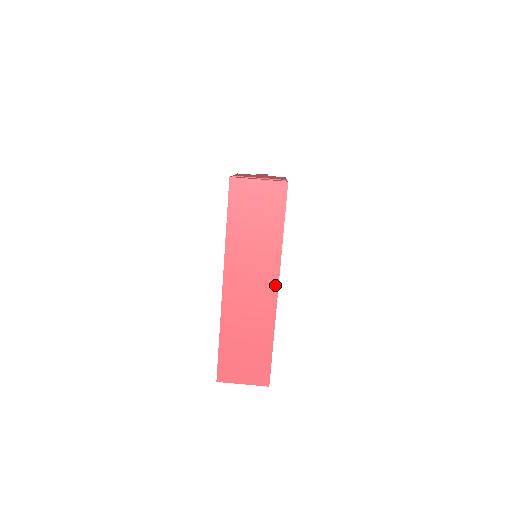
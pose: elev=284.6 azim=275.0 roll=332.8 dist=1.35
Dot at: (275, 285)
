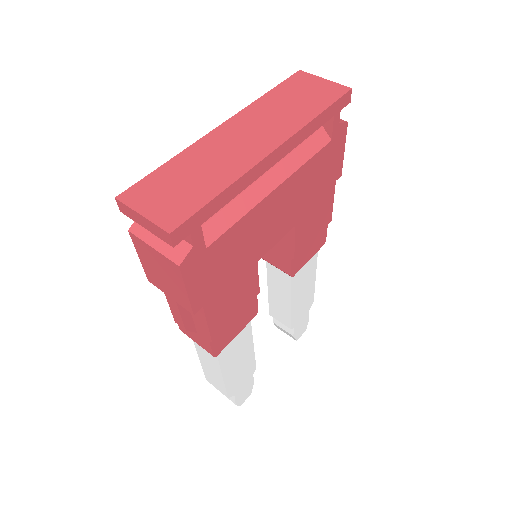
Dot at: (274, 146)
